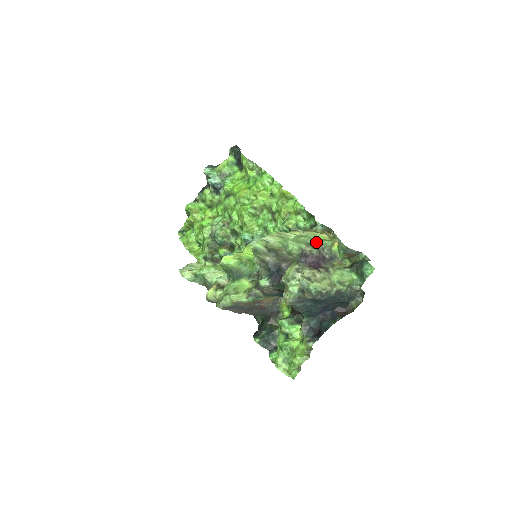
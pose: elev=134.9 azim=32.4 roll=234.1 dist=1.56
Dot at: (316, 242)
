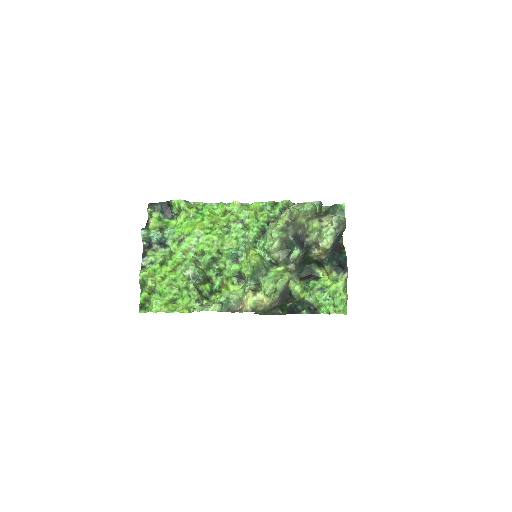
Dot at: occluded
